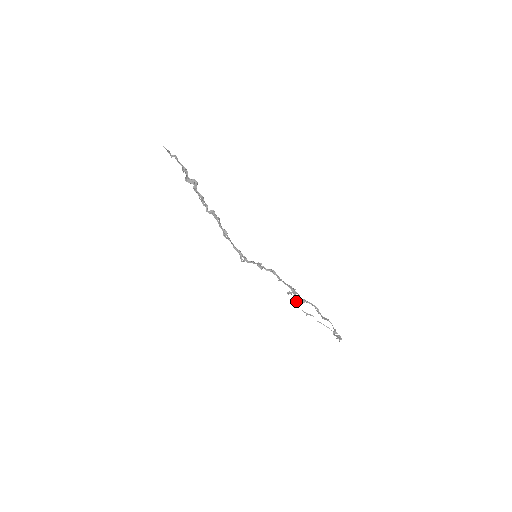
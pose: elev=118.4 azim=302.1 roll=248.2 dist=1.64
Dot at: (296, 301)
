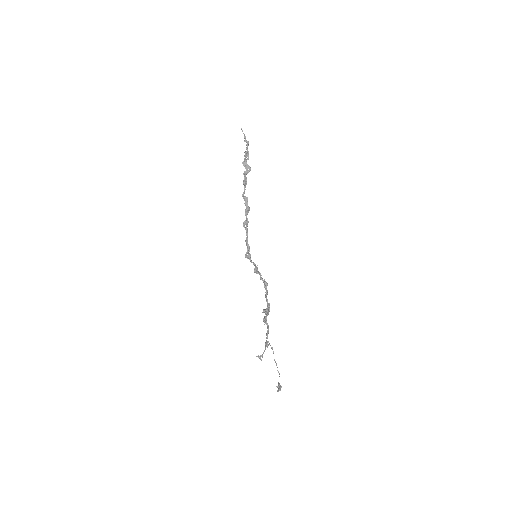
Dot at: occluded
